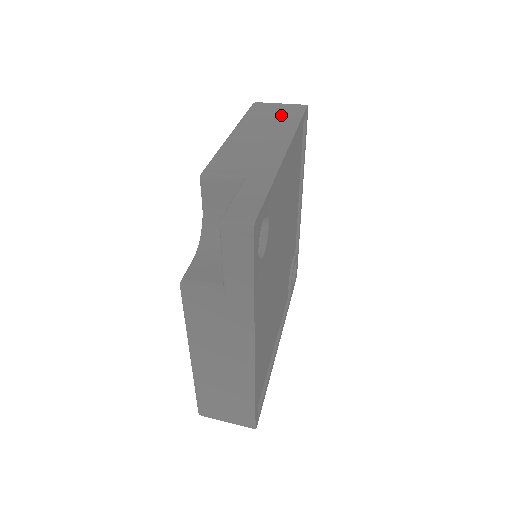
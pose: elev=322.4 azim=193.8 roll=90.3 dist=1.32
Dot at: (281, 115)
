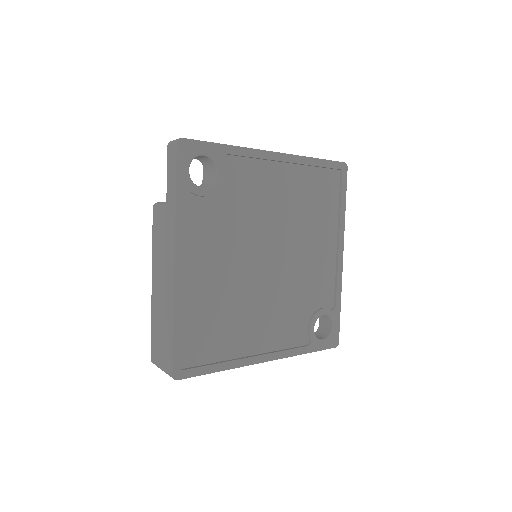
Dot at: occluded
